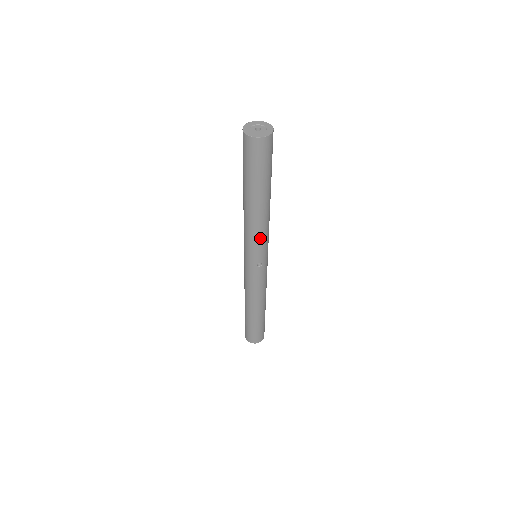
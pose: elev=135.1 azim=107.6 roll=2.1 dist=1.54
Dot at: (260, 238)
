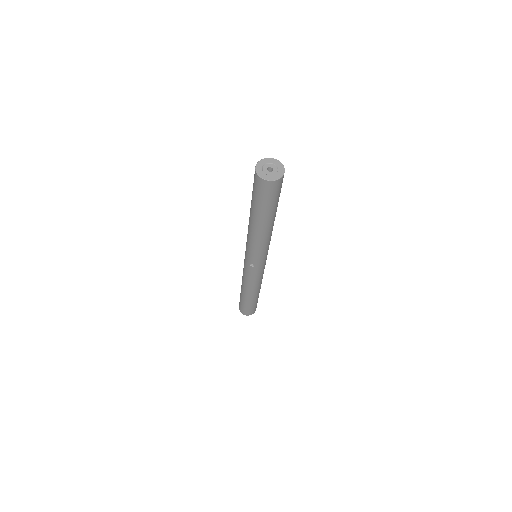
Dot at: (255, 247)
